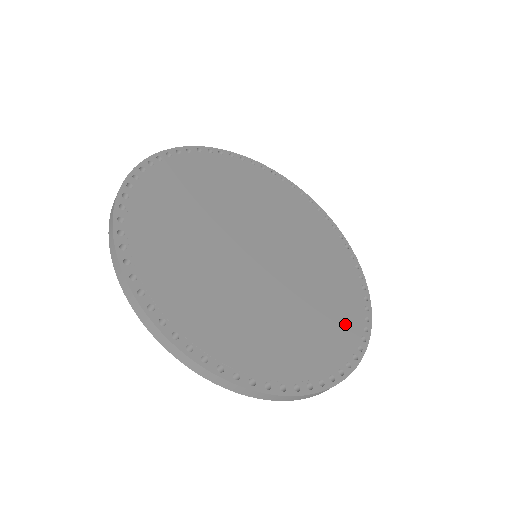
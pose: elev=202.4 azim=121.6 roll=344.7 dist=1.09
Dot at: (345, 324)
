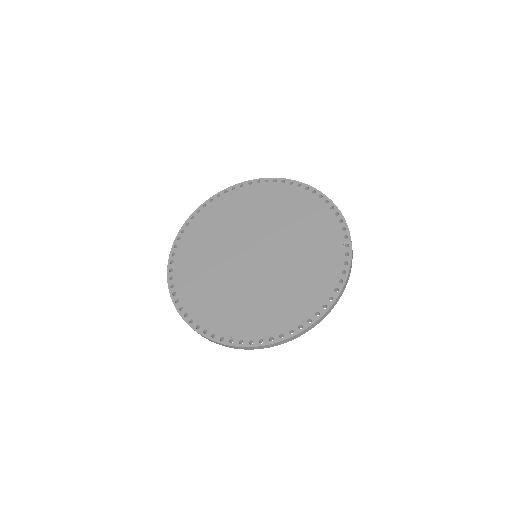
Dot at: (324, 276)
